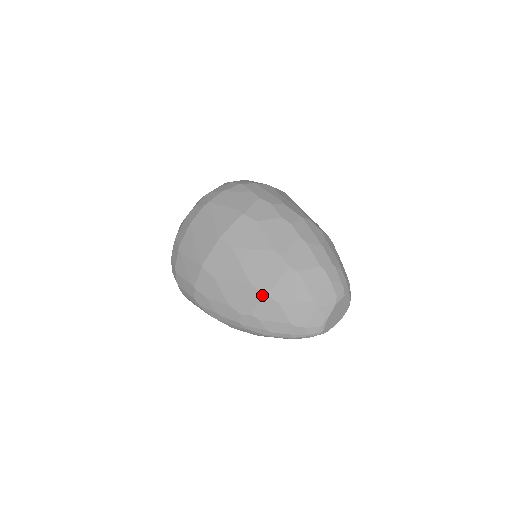
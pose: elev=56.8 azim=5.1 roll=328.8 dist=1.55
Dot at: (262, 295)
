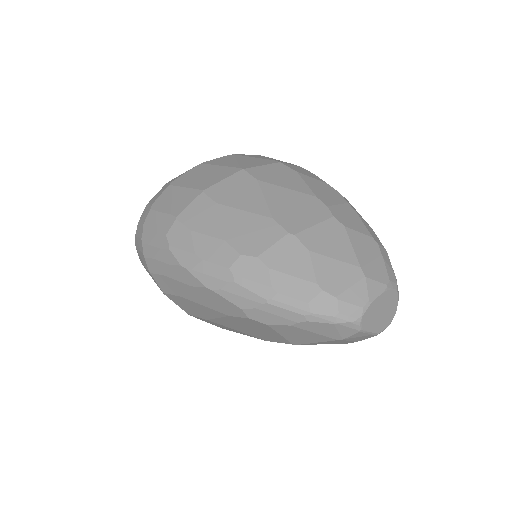
Dot at: (286, 233)
